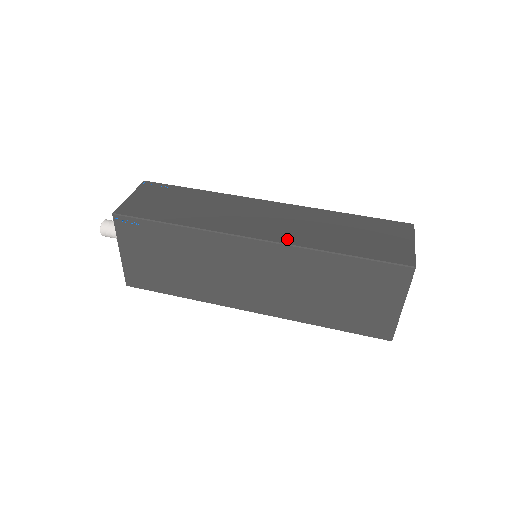
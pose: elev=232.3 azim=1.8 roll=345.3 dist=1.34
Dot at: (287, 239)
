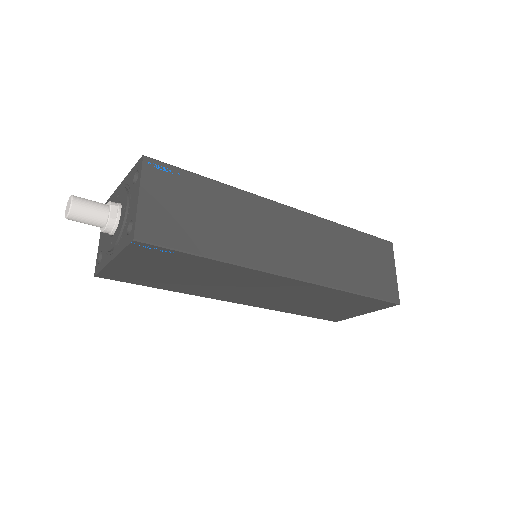
Dot at: (318, 276)
